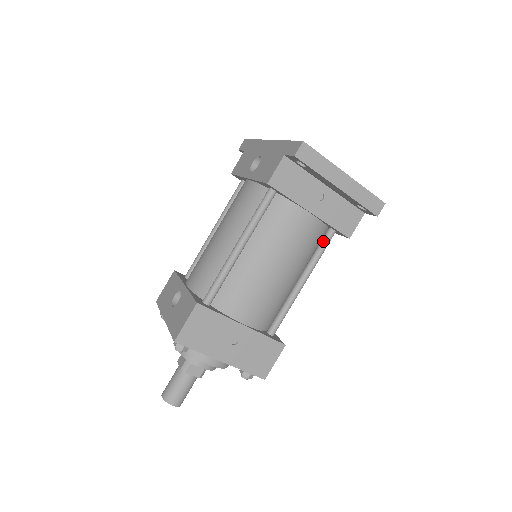
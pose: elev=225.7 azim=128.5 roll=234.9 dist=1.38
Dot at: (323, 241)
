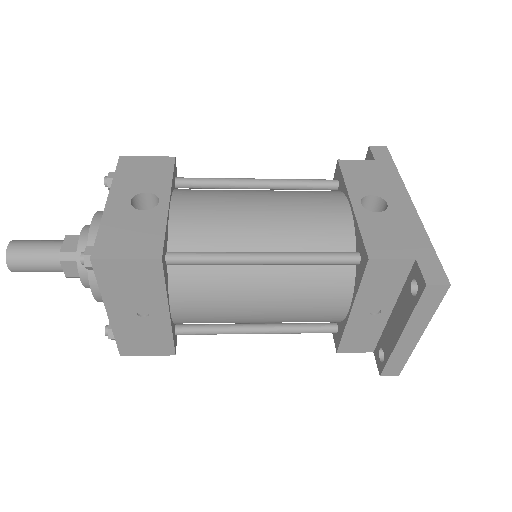
Dot at: (319, 327)
